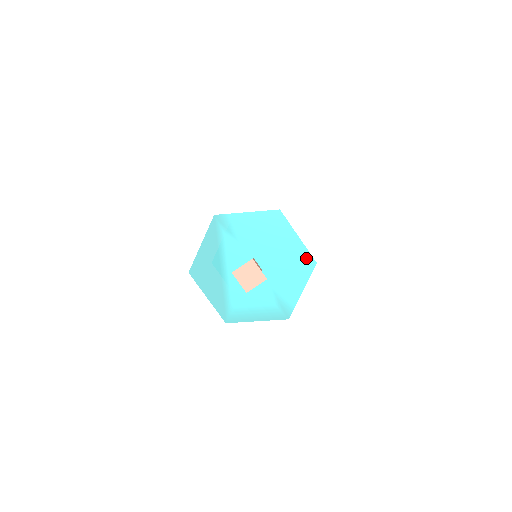
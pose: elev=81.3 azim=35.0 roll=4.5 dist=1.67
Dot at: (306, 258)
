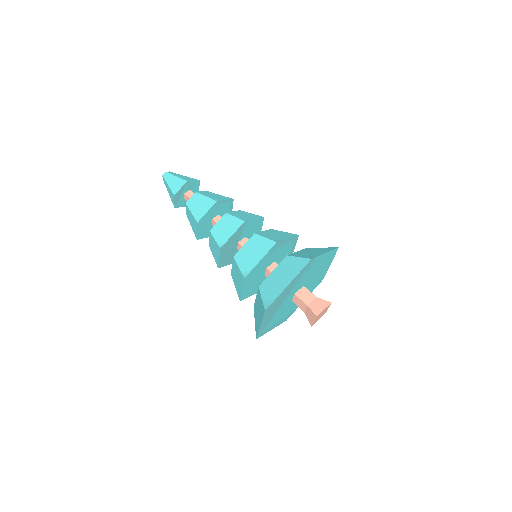
Dot at: (323, 277)
